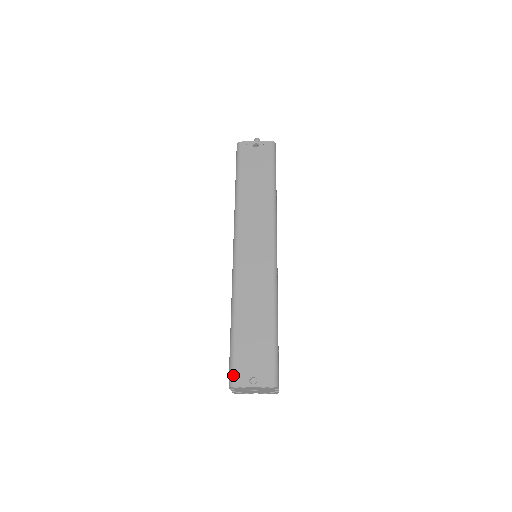
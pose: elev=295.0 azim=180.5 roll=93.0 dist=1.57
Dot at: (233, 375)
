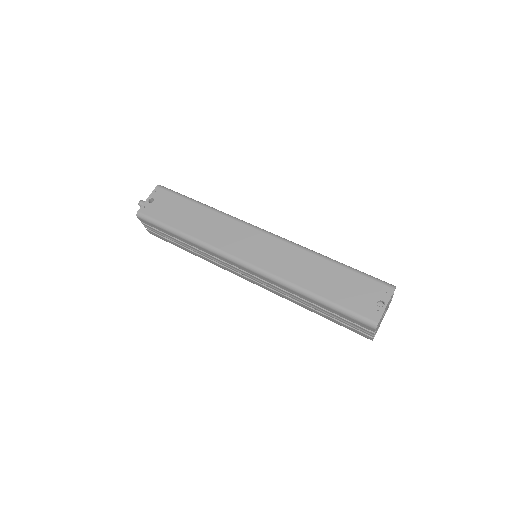
Dot at: (367, 319)
